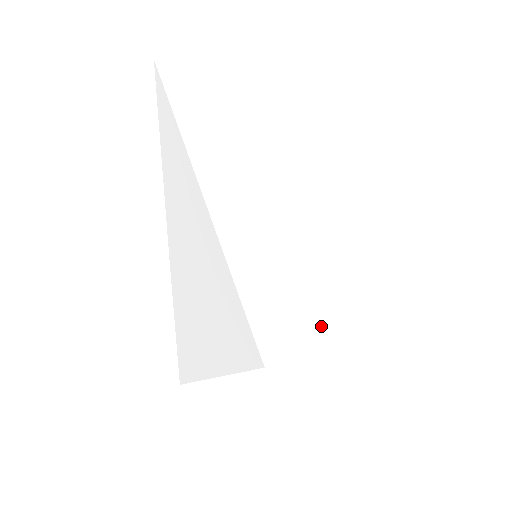
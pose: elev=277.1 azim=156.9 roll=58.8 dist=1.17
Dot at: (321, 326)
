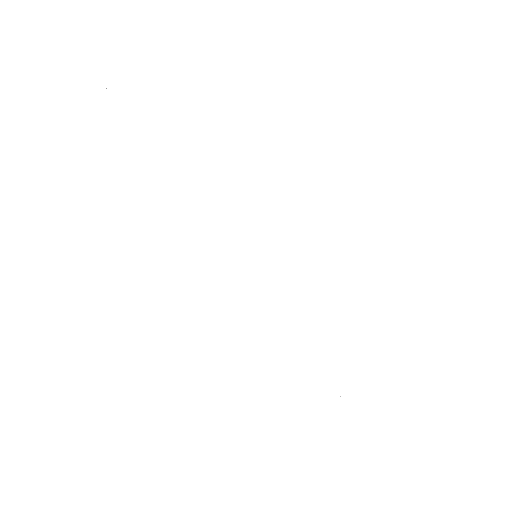
Dot at: occluded
